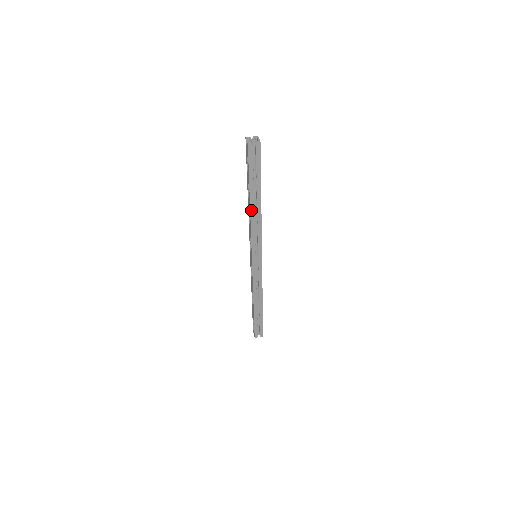
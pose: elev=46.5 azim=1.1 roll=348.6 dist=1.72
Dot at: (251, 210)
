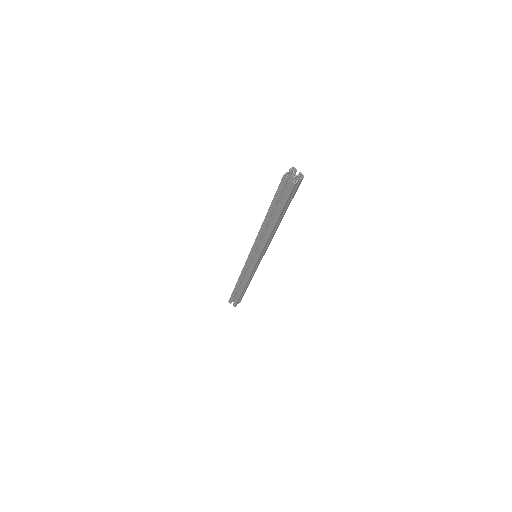
Dot at: (264, 224)
